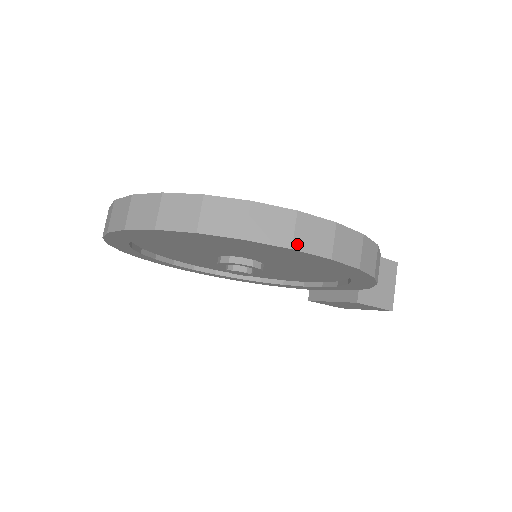
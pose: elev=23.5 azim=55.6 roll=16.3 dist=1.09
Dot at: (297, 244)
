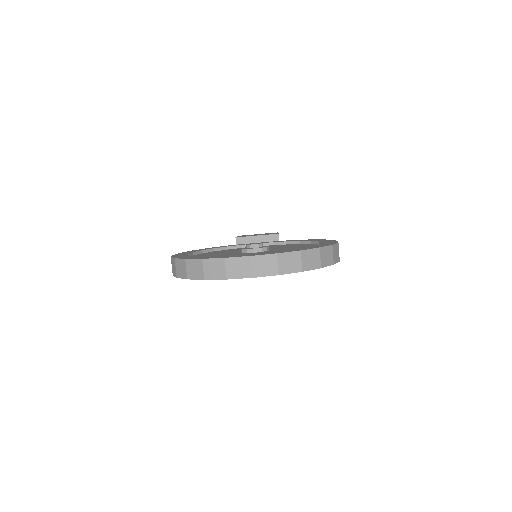
Dot at: (339, 258)
